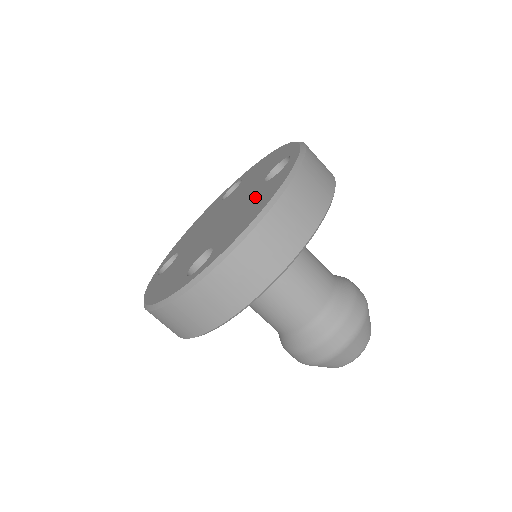
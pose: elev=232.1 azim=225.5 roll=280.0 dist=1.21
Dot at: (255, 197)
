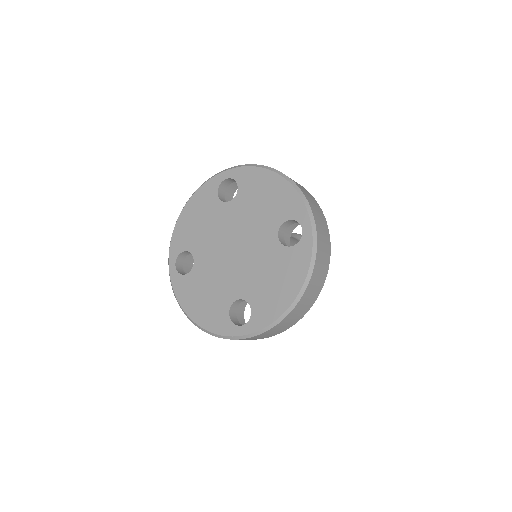
Dot at: (276, 263)
